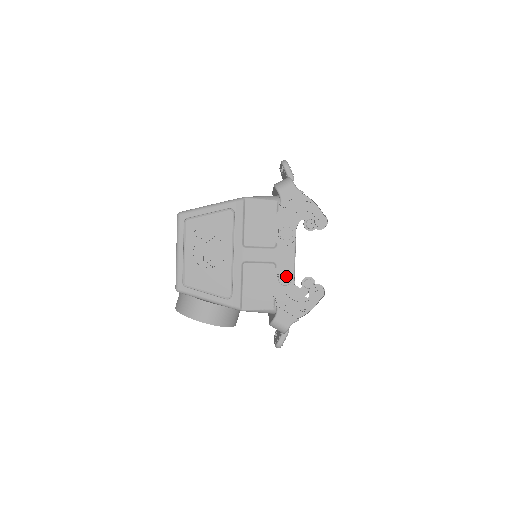
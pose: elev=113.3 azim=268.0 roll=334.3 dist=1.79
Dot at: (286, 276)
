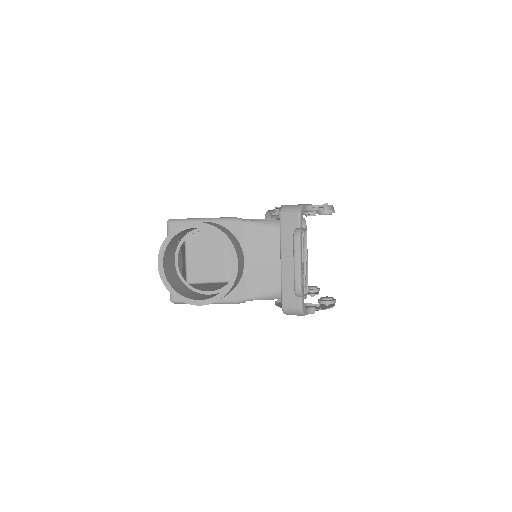
Dot at: occluded
